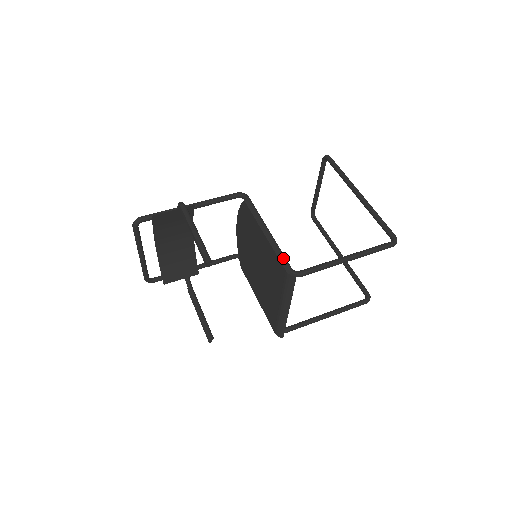
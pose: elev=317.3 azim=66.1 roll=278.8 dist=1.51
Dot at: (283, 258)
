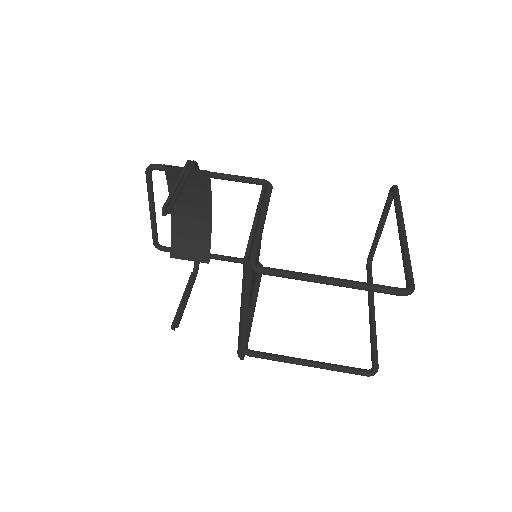
Dot at: (254, 247)
